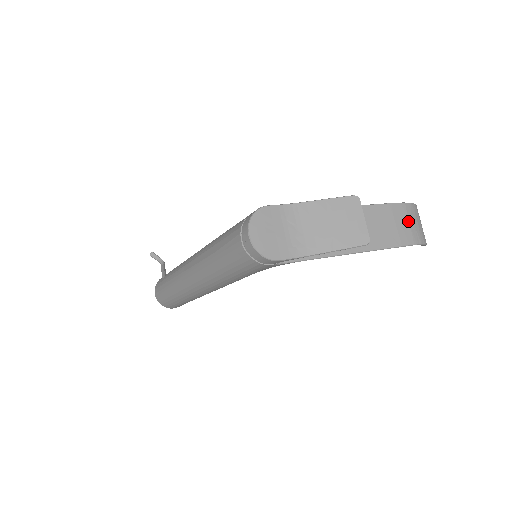
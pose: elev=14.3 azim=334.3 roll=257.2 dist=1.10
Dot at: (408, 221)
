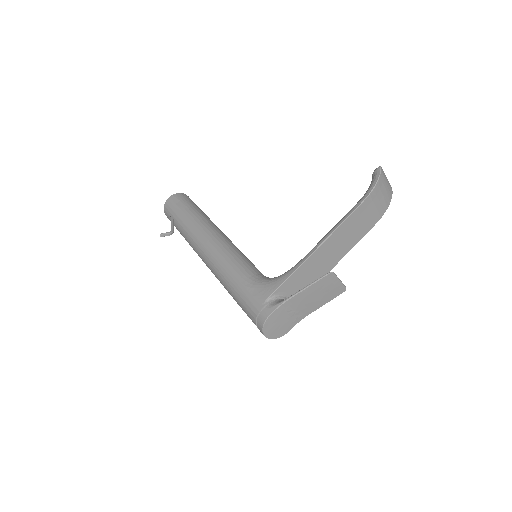
Dot at: (374, 206)
